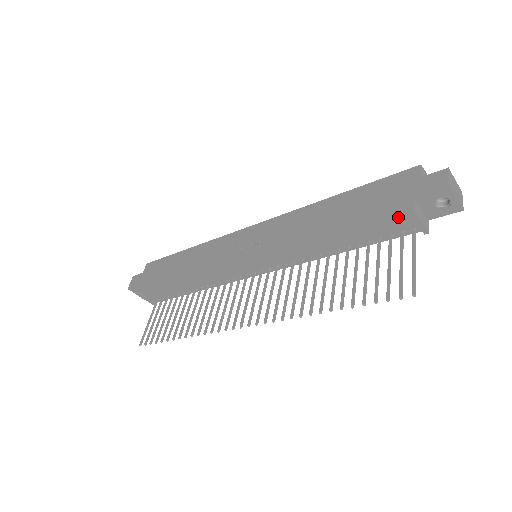
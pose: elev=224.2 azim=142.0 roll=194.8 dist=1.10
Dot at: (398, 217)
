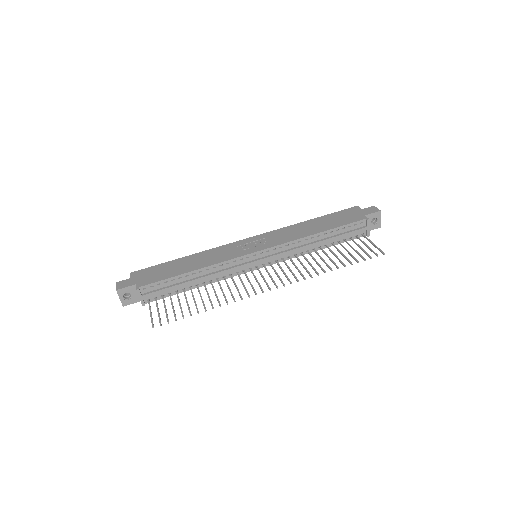
Dot at: (359, 224)
